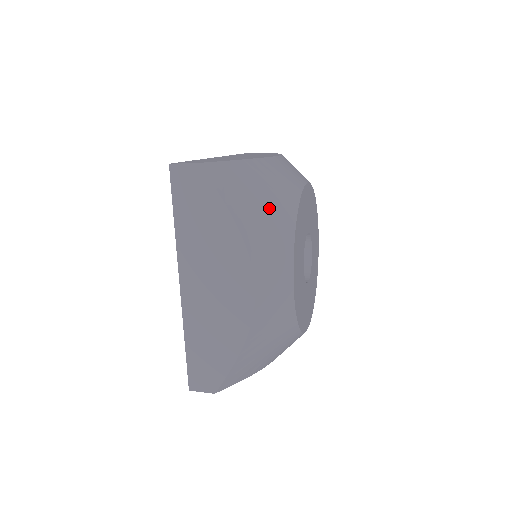
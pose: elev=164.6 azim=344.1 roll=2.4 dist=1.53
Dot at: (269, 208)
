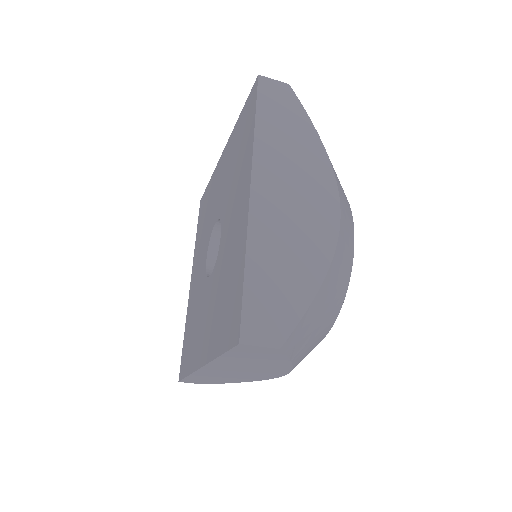
Dot at: occluded
